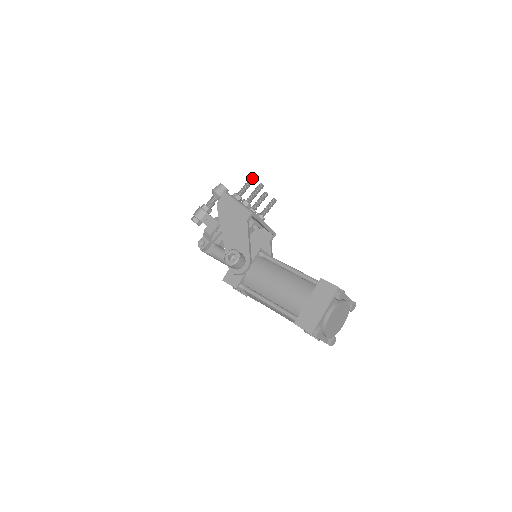
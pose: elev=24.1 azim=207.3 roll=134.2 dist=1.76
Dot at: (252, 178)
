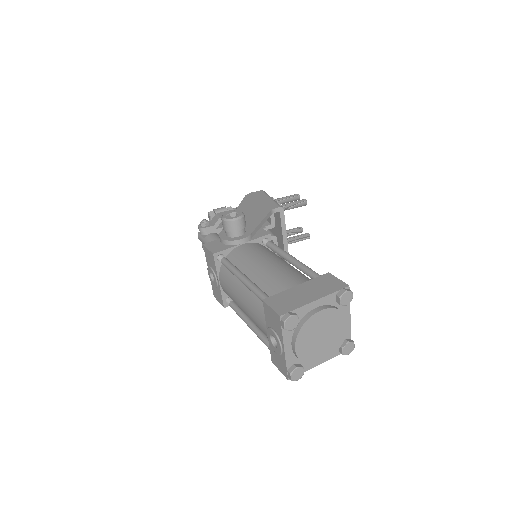
Dot at: (298, 194)
